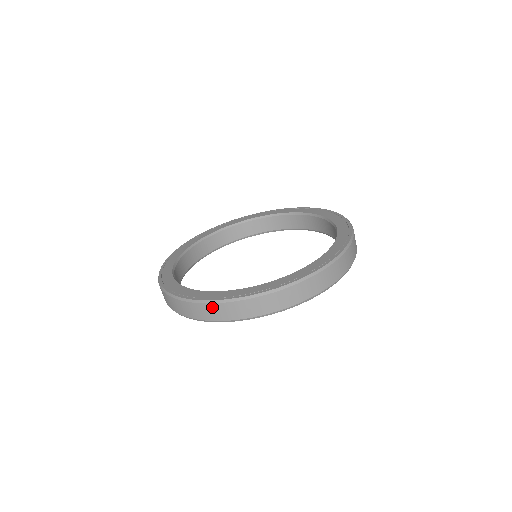
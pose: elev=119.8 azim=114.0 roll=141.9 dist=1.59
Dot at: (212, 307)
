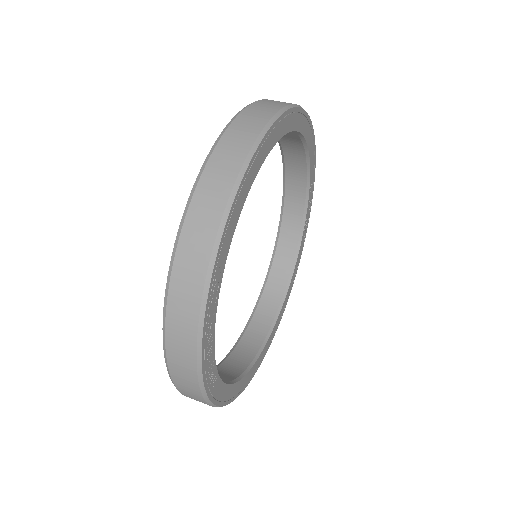
Dot at: (208, 177)
